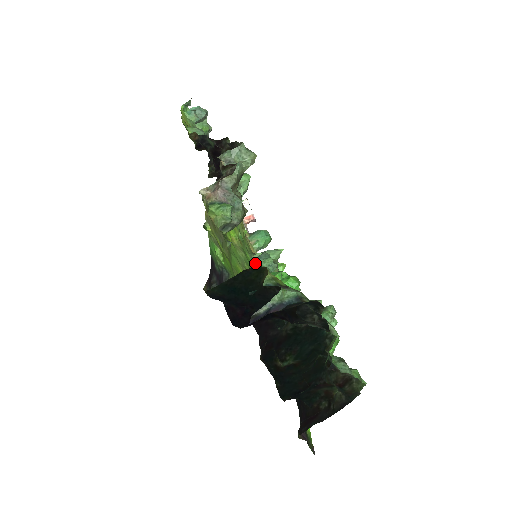
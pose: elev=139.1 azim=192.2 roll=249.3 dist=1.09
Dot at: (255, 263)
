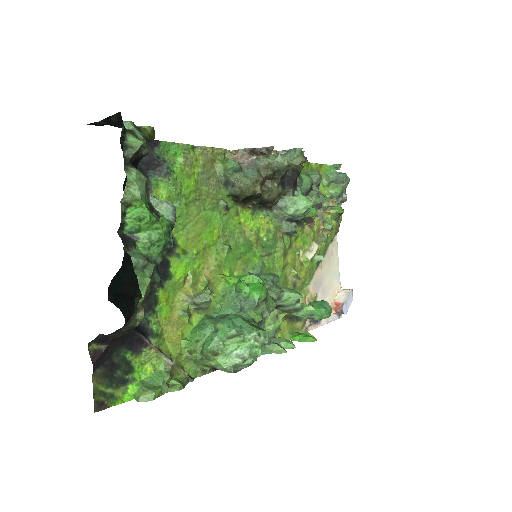
Dot at: (258, 272)
